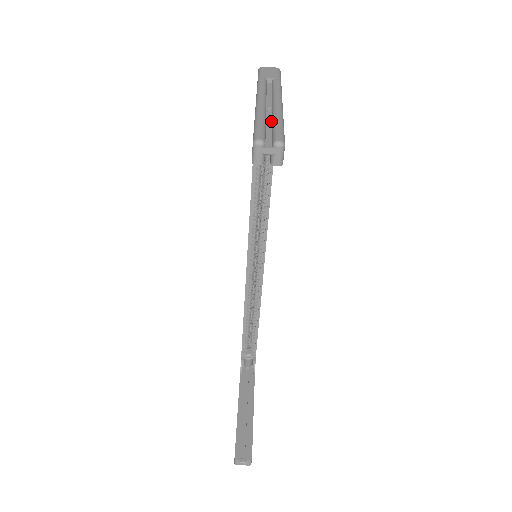
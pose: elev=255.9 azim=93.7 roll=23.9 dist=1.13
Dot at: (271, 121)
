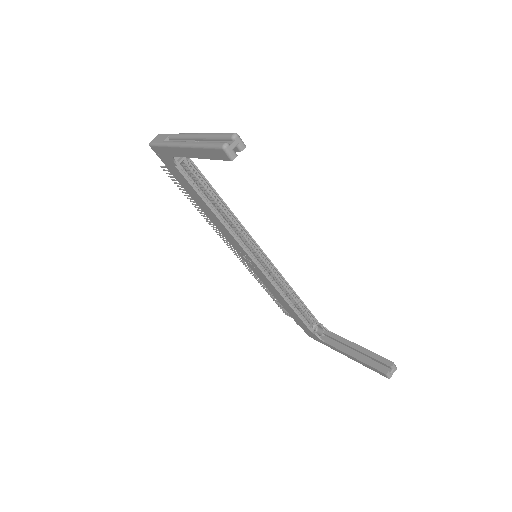
Dot at: (208, 141)
